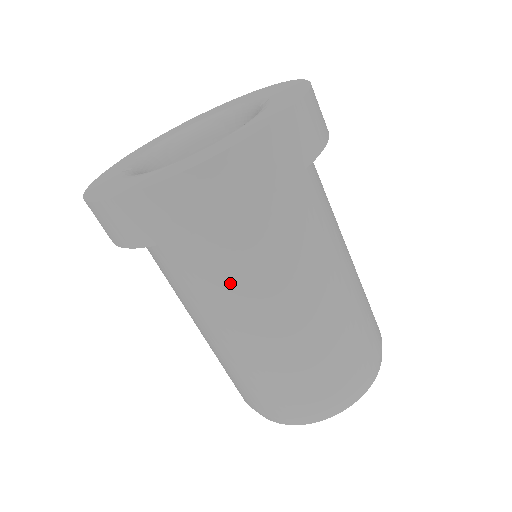
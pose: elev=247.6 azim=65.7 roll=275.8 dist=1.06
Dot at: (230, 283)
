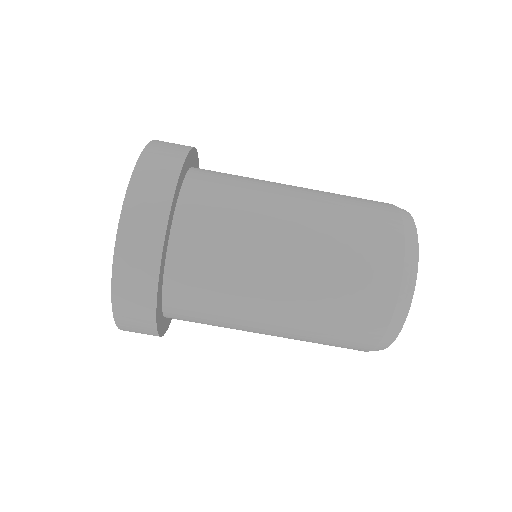
Dot at: (220, 308)
